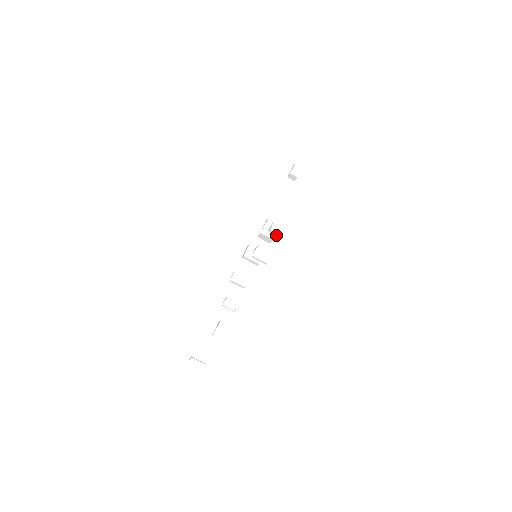
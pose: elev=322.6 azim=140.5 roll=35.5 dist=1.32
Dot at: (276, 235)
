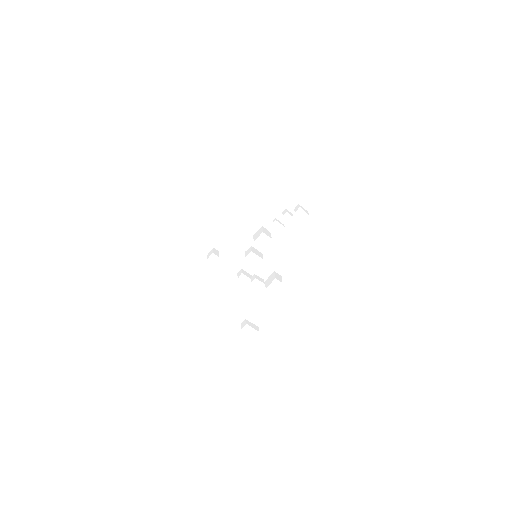
Dot at: (289, 218)
